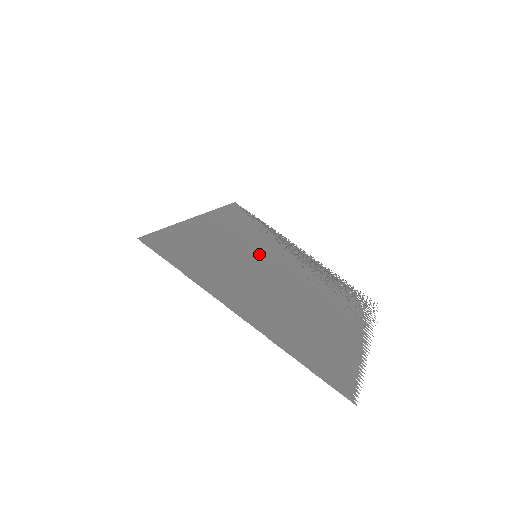
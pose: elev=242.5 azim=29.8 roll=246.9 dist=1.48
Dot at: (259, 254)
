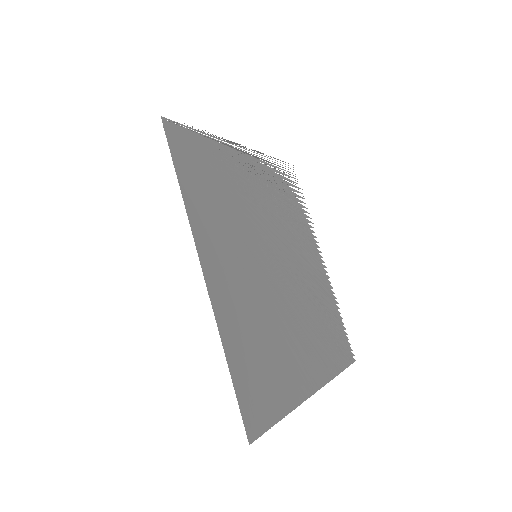
Dot at: (253, 245)
